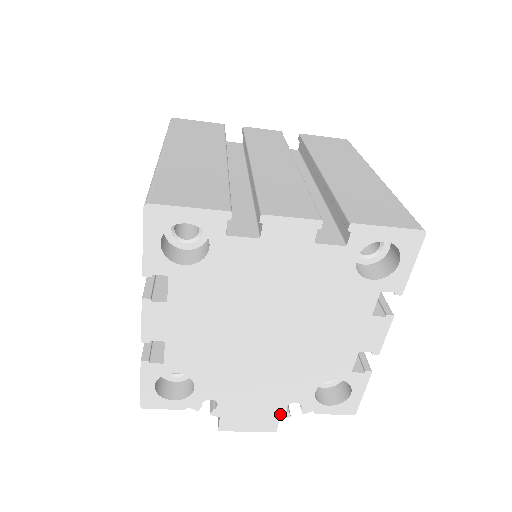
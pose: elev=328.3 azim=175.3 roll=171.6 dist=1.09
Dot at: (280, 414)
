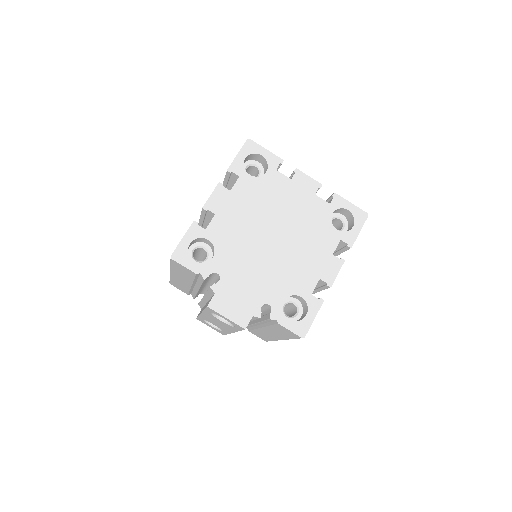
Dot at: (255, 311)
